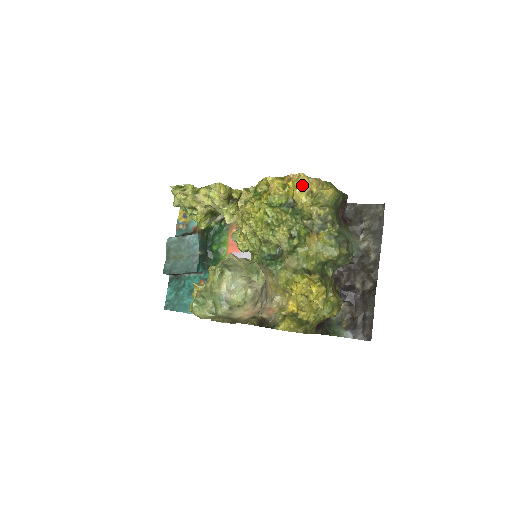
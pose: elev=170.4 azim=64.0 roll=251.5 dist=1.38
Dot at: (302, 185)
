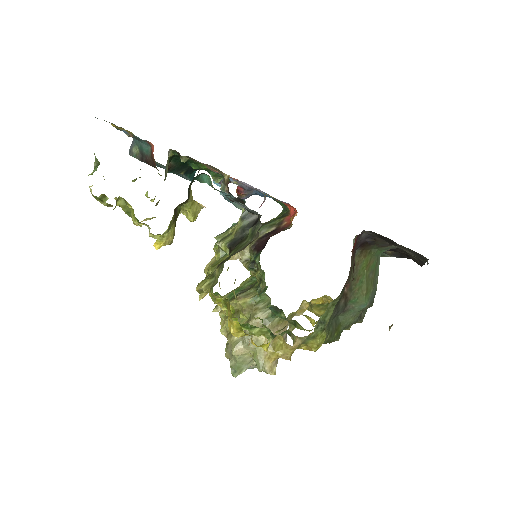
Dot at: occluded
